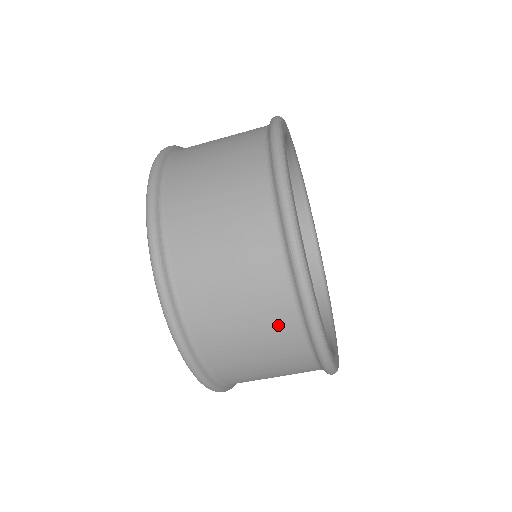
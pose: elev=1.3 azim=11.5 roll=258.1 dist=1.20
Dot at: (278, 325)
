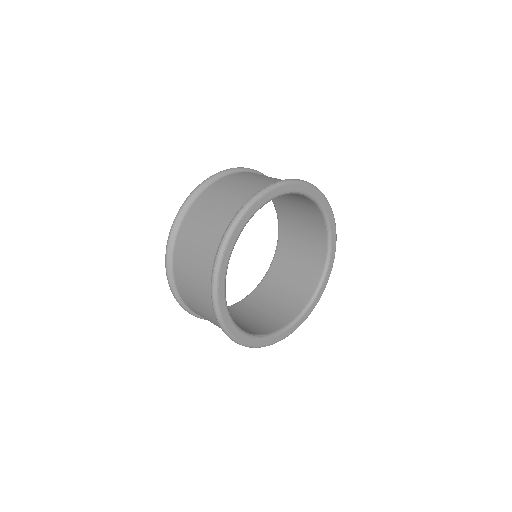
Dot at: (204, 265)
